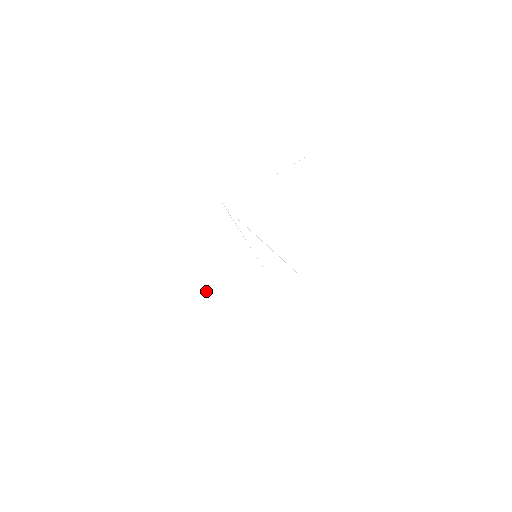
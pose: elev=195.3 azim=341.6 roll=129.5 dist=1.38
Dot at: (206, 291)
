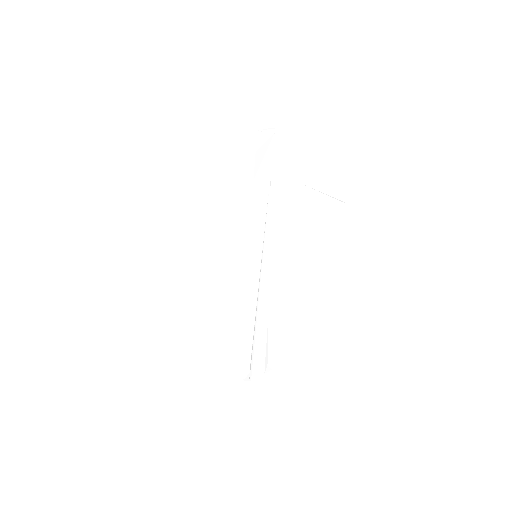
Dot at: (194, 249)
